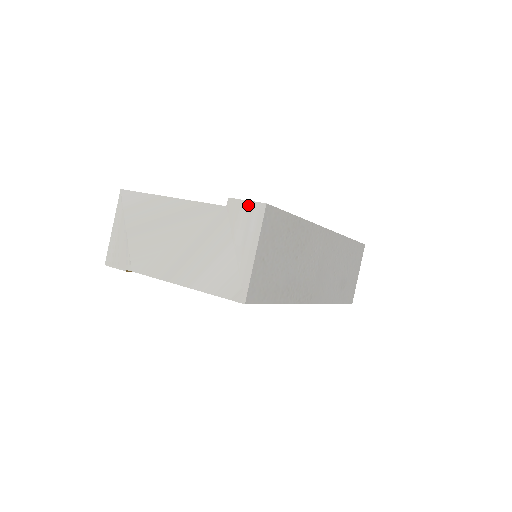
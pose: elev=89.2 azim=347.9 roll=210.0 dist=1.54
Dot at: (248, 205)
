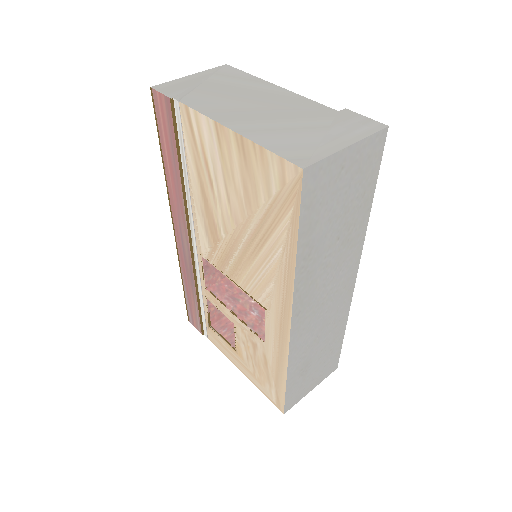
Dot at: (366, 119)
